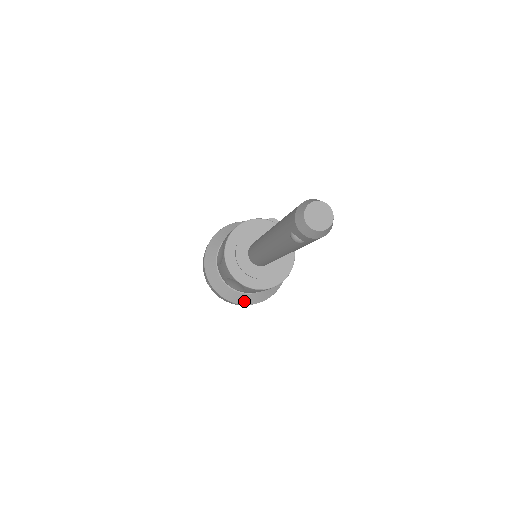
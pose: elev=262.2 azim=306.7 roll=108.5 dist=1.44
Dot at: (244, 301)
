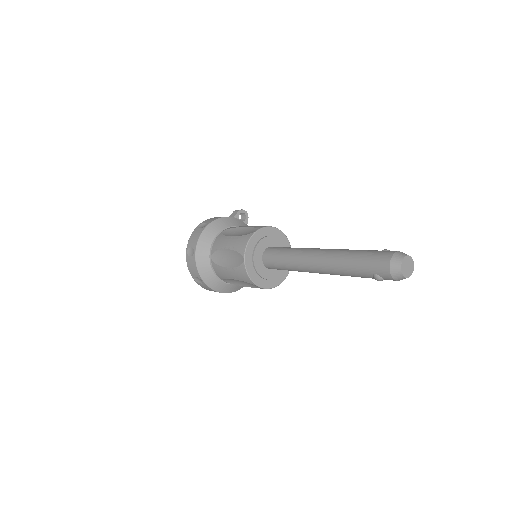
Dot at: (232, 290)
